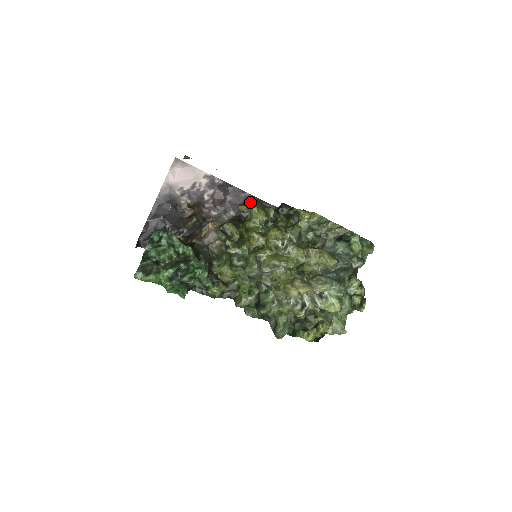
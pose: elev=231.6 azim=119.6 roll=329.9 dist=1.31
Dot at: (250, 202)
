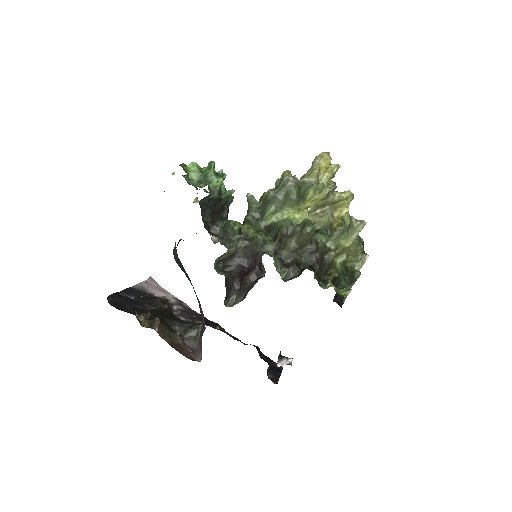
Dot at: (215, 326)
